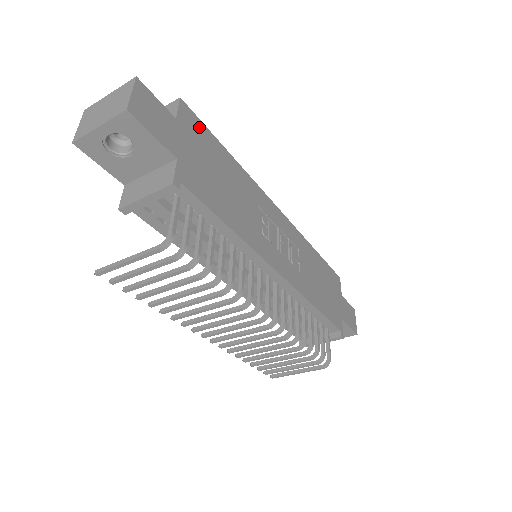
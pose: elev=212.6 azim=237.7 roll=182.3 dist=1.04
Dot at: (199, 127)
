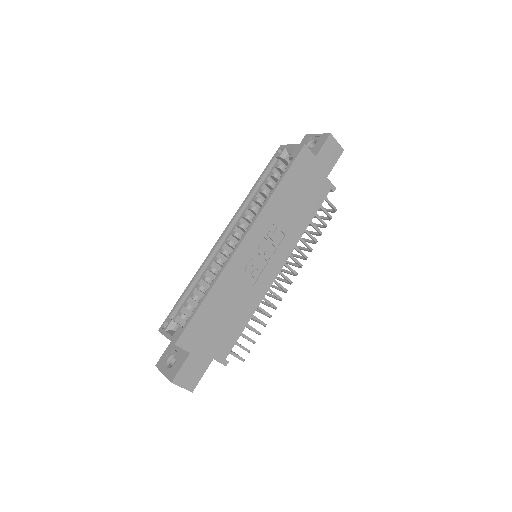
Dot at: (191, 330)
